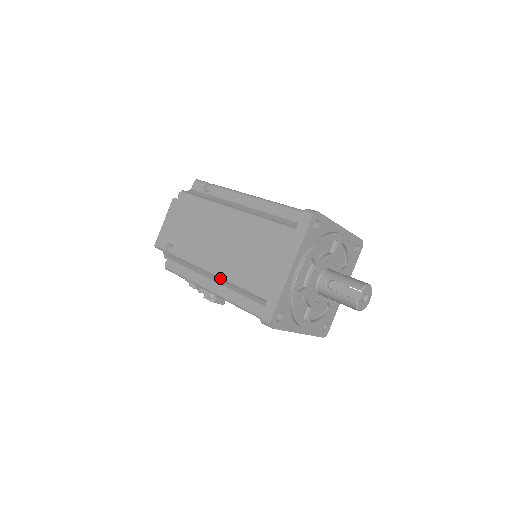
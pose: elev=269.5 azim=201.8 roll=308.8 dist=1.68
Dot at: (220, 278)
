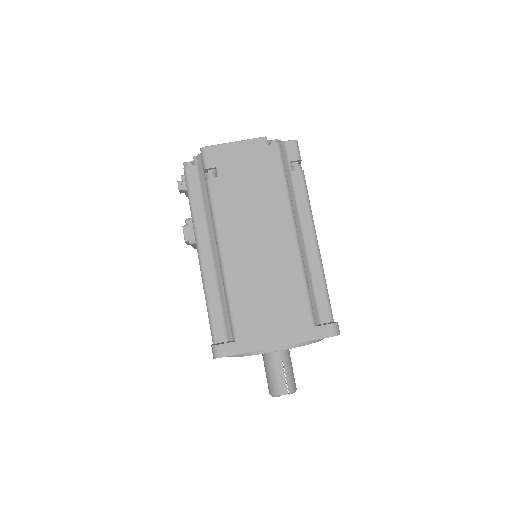
Dot at: (223, 269)
